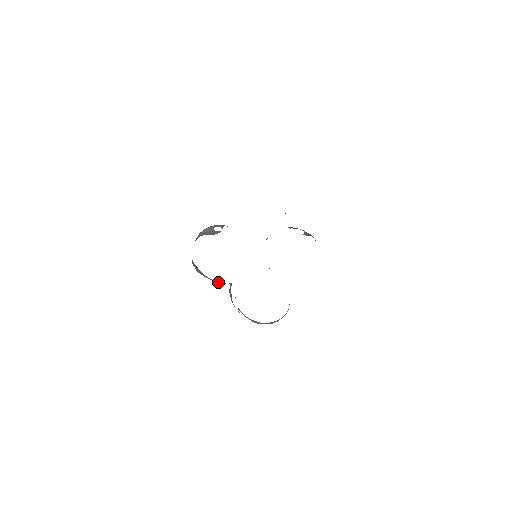
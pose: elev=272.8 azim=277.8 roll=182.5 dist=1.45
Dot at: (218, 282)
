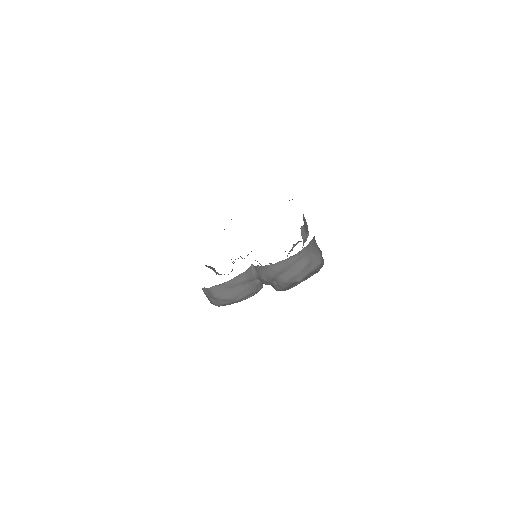
Dot at: (243, 277)
